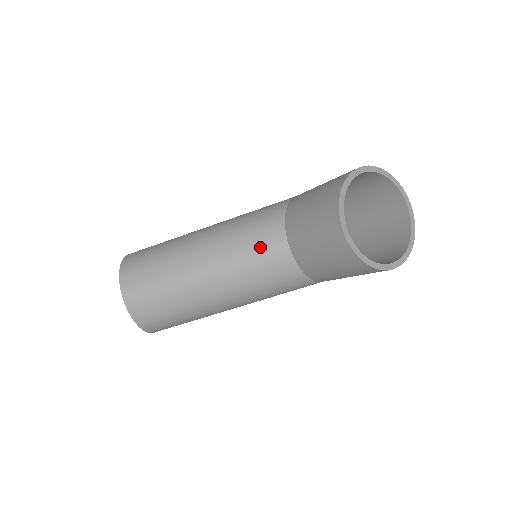
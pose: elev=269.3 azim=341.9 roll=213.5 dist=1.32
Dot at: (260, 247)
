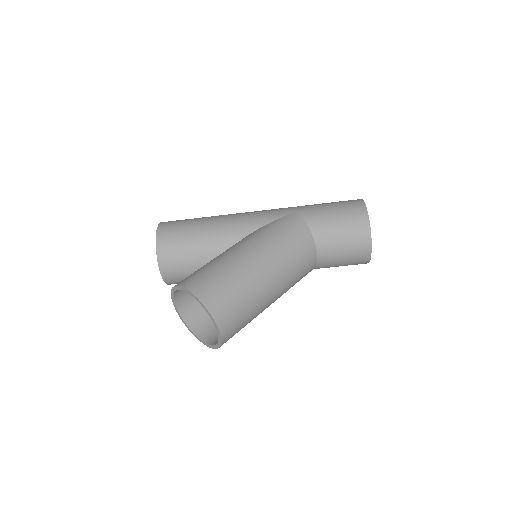
Dot at: (304, 262)
